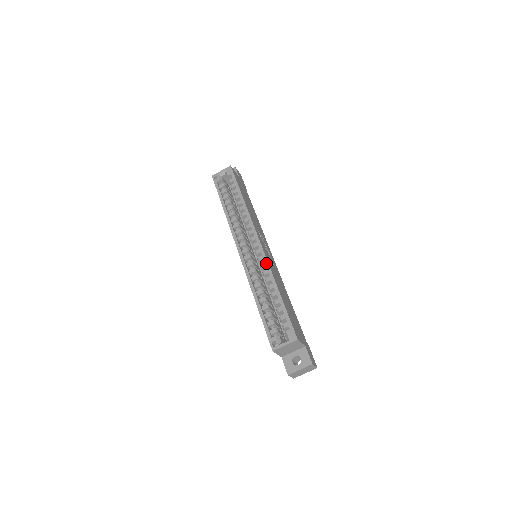
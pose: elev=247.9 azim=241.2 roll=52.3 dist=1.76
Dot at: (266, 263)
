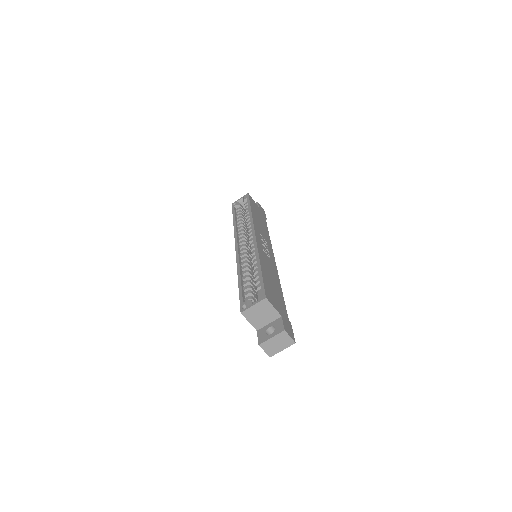
Dot at: (255, 248)
